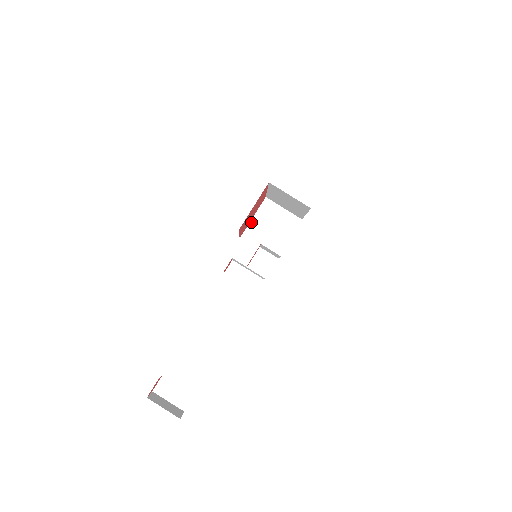
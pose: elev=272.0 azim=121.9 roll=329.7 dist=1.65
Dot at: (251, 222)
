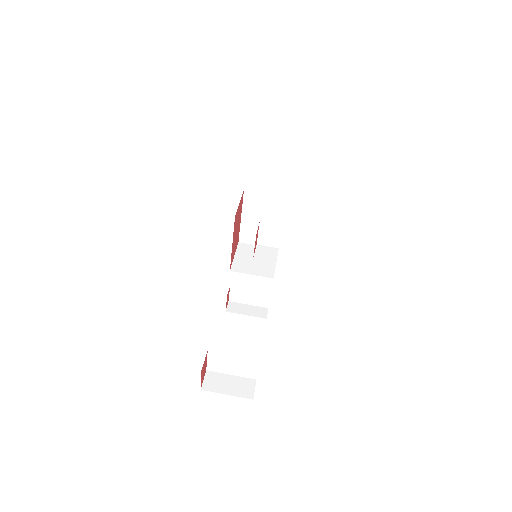
Dot at: (234, 259)
